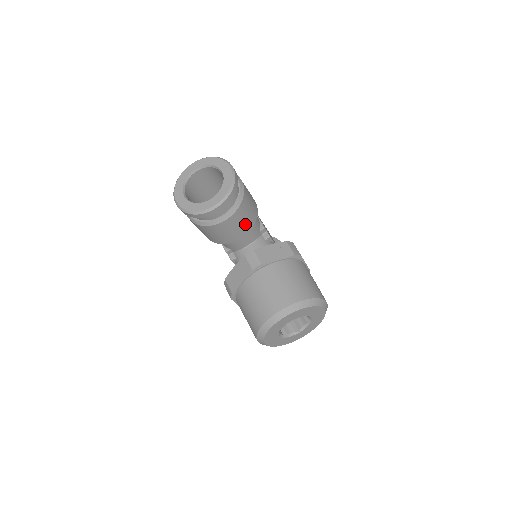
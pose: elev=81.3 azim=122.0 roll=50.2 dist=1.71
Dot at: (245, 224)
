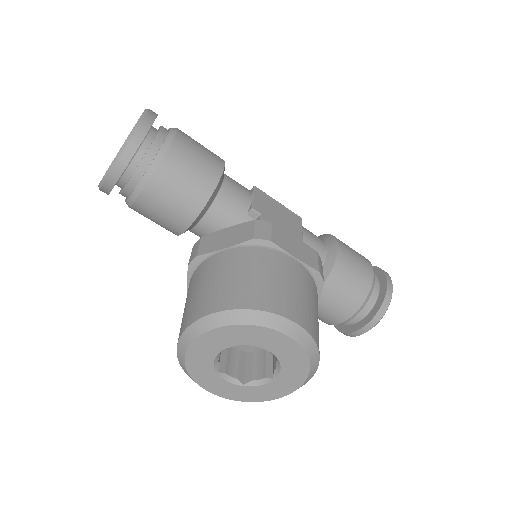
Dot at: (185, 198)
